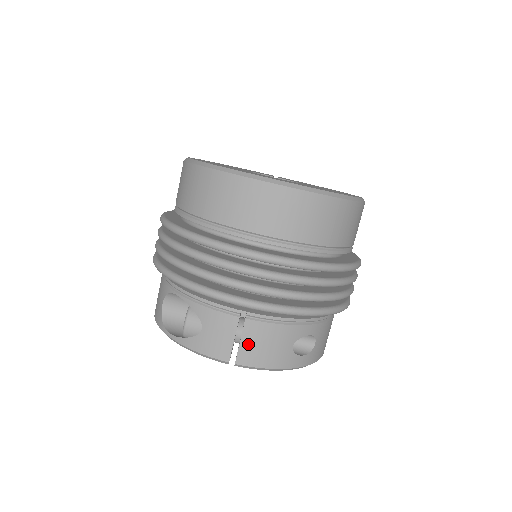
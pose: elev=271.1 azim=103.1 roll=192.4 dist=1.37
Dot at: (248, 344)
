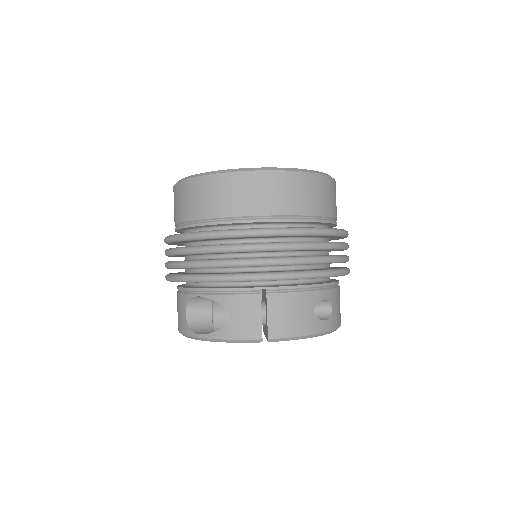
Dot at: (275, 317)
